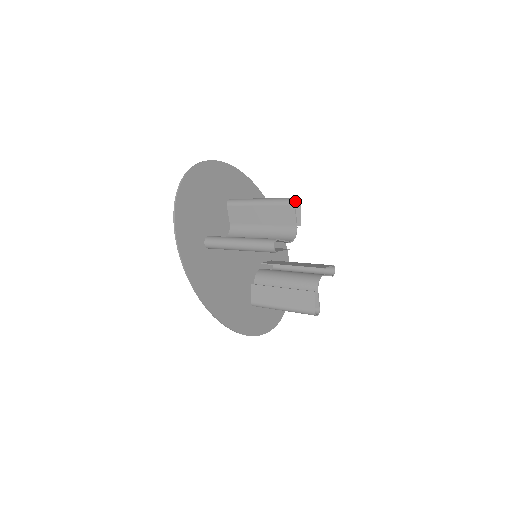
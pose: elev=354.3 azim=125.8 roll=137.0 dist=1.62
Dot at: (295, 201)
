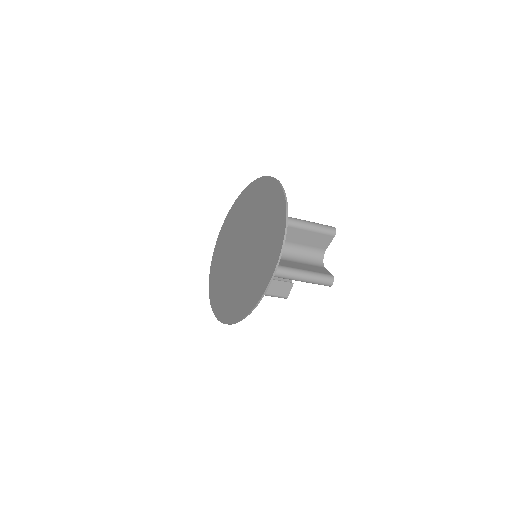
Dot at: occluded
